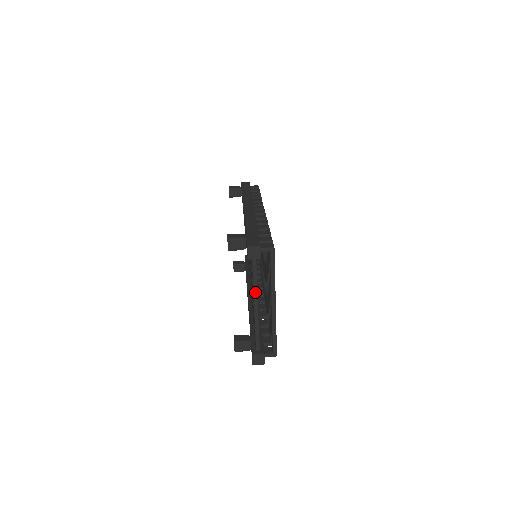
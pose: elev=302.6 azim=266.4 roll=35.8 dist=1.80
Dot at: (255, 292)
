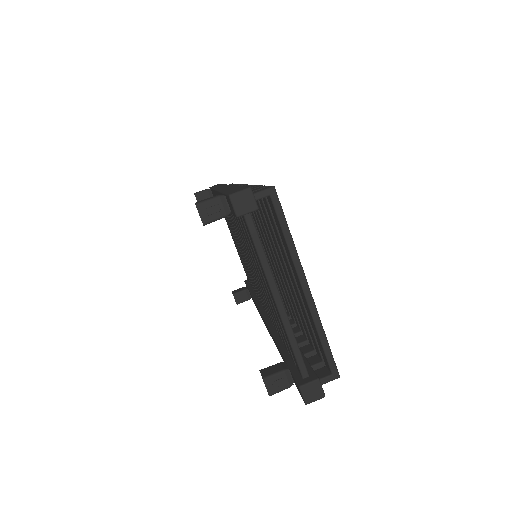
Dot at: (268, 275)
